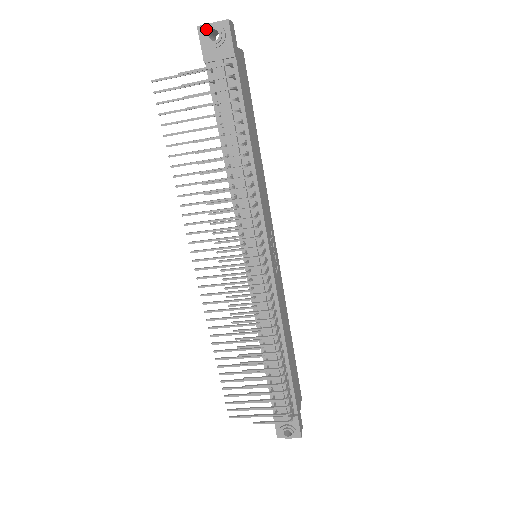
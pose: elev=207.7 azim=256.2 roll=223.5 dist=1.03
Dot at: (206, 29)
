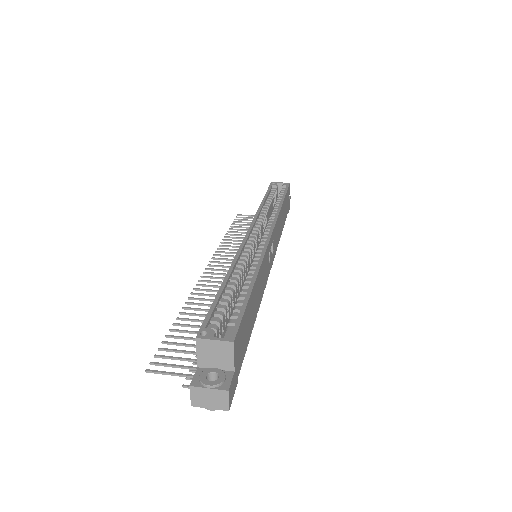
Dot at: (204, 406)
